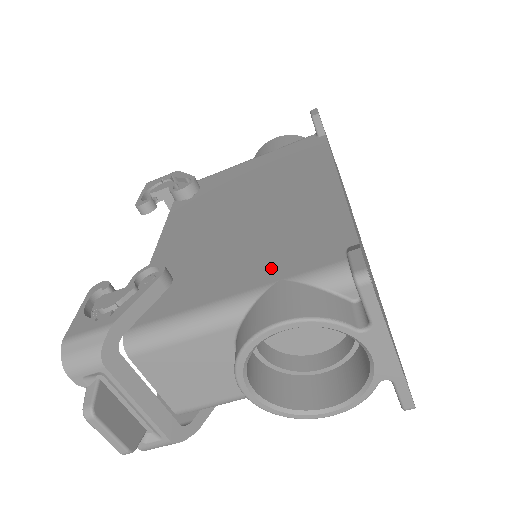
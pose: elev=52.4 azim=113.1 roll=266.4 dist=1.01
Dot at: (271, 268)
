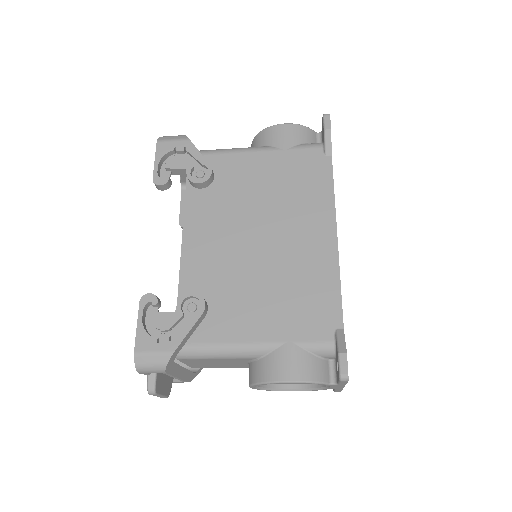
Dot at: (283, 325)
